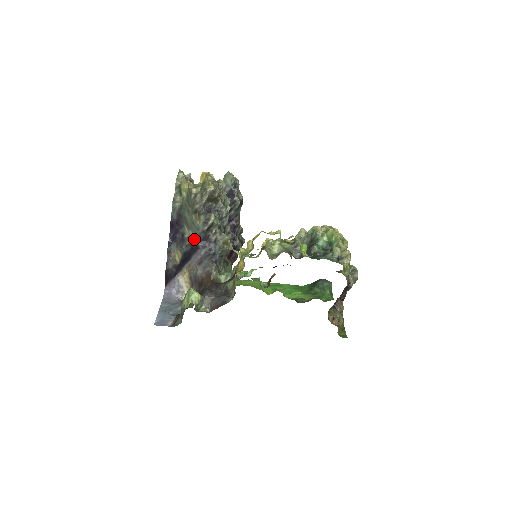
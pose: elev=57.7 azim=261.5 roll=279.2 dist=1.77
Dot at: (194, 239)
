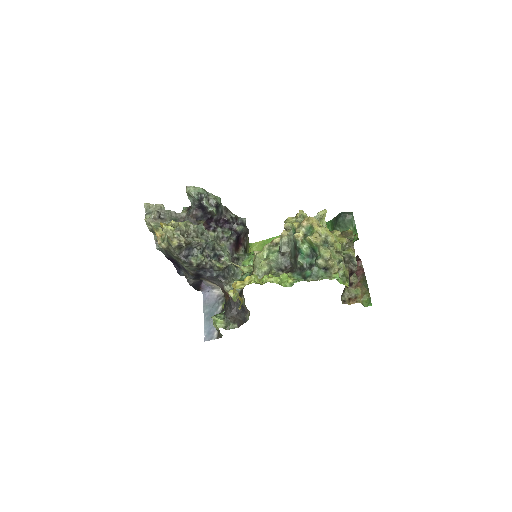
Dot at: (193, 272)
